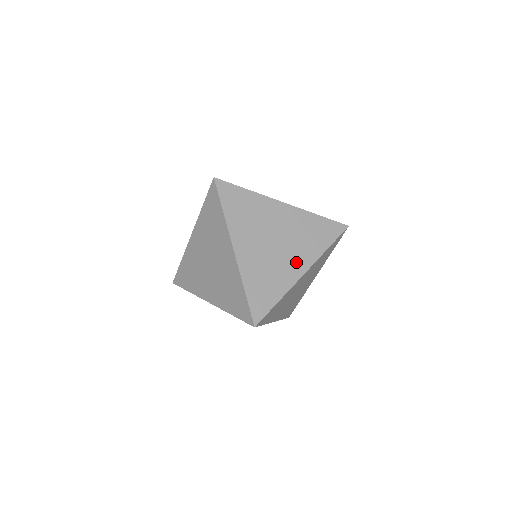
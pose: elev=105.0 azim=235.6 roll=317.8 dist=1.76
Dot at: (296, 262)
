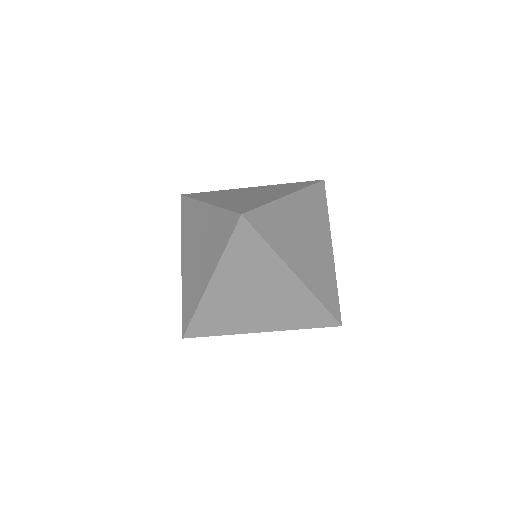
Dot at: (261, 322)
